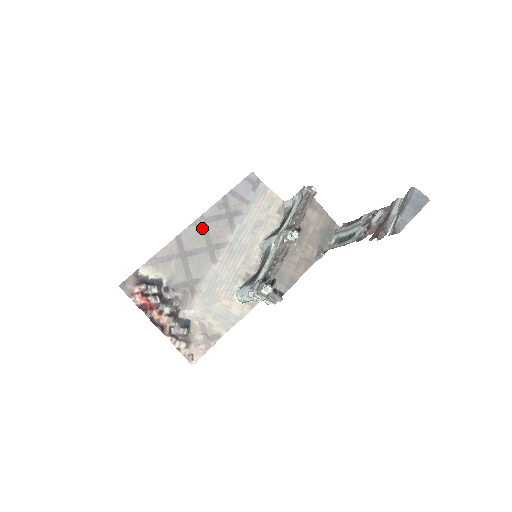
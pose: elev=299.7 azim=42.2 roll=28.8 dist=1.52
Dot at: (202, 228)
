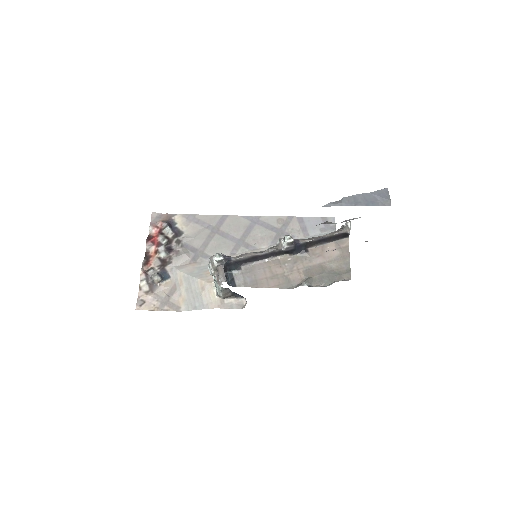
Dot at: (249, 224)
